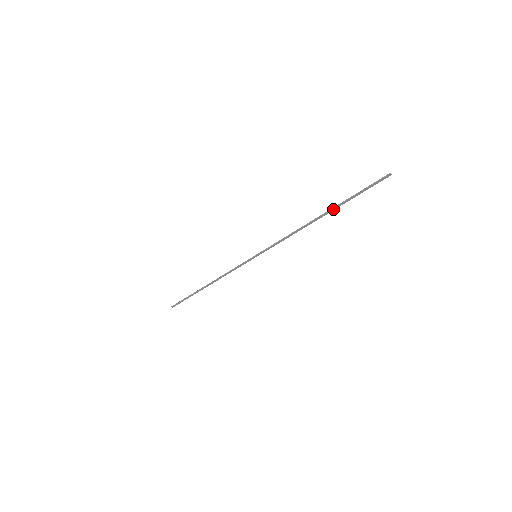
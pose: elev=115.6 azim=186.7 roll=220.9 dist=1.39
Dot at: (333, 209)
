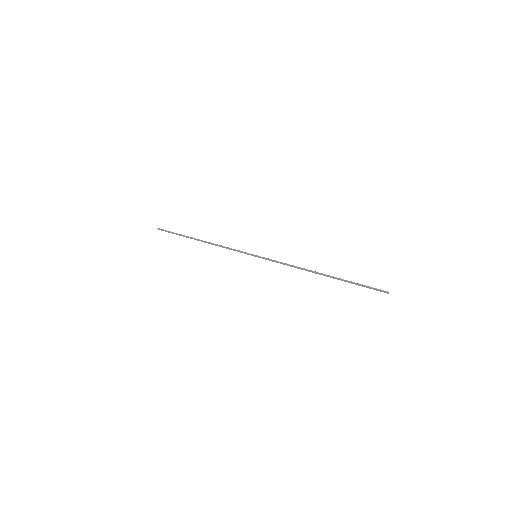
Dot at: (335, 278)
